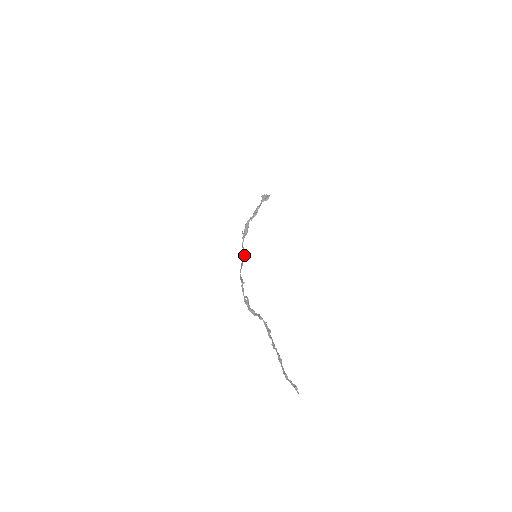
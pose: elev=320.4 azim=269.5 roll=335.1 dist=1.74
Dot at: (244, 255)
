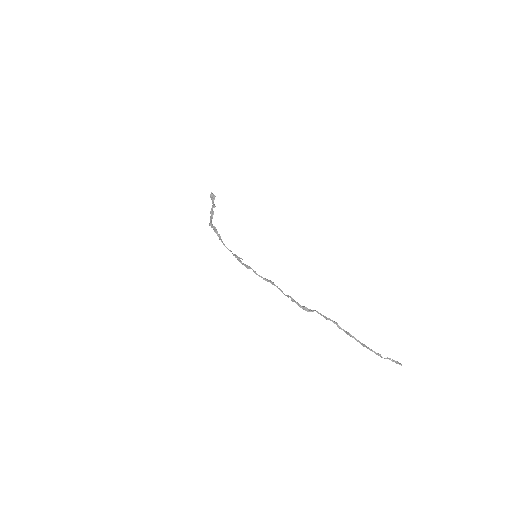
Dot at: (237, 256)
